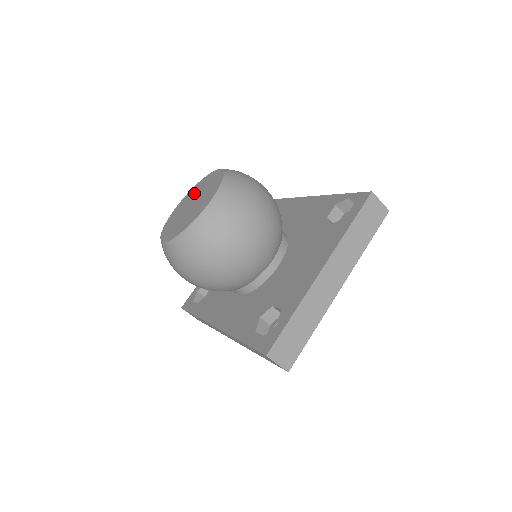
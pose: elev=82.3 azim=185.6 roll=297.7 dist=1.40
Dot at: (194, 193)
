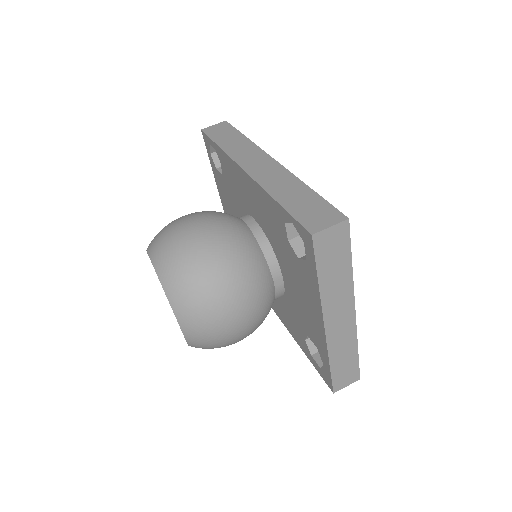
Dot at: occluded
